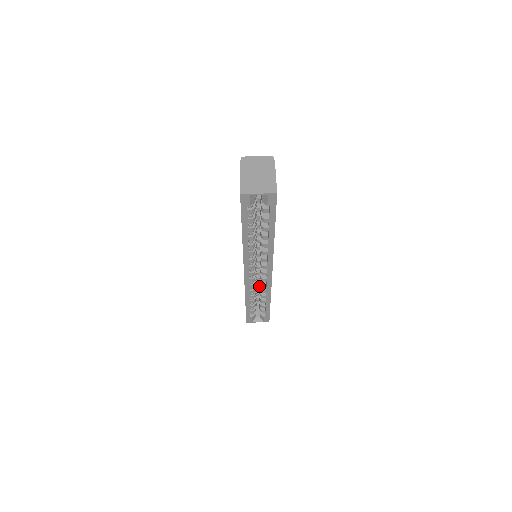
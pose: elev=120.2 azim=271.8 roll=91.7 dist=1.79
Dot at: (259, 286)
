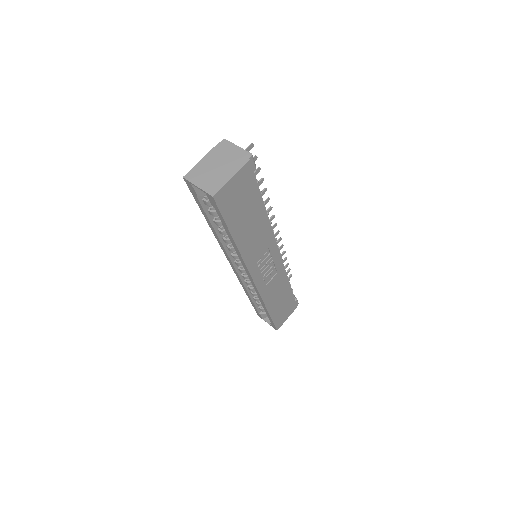
Dot at: occluded
